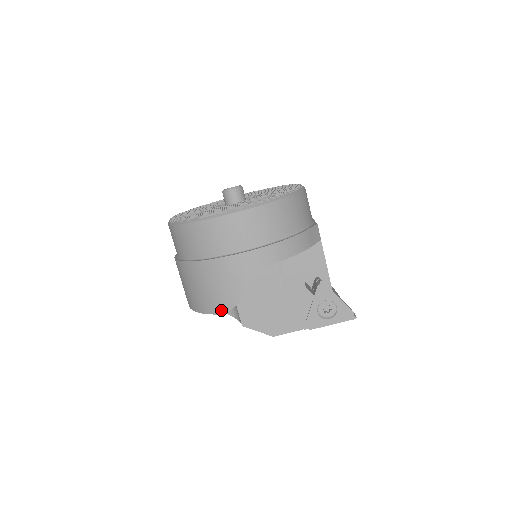
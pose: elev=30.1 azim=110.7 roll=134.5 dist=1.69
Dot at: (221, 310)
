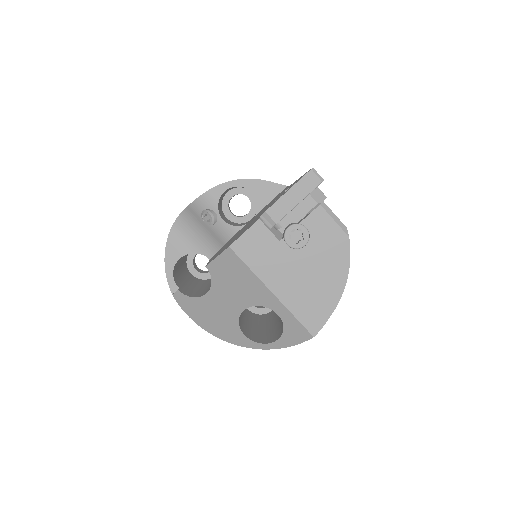
Dot at: (170, 232)
